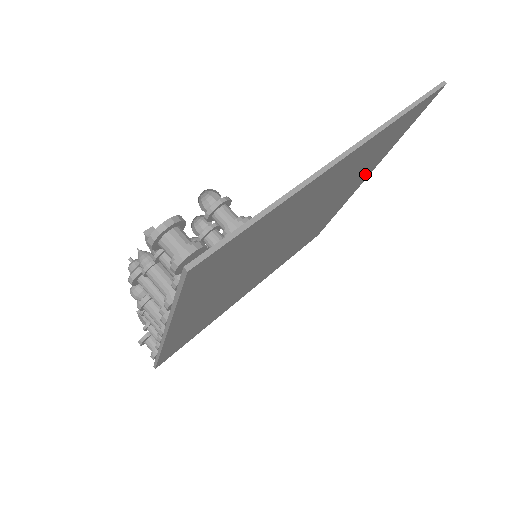
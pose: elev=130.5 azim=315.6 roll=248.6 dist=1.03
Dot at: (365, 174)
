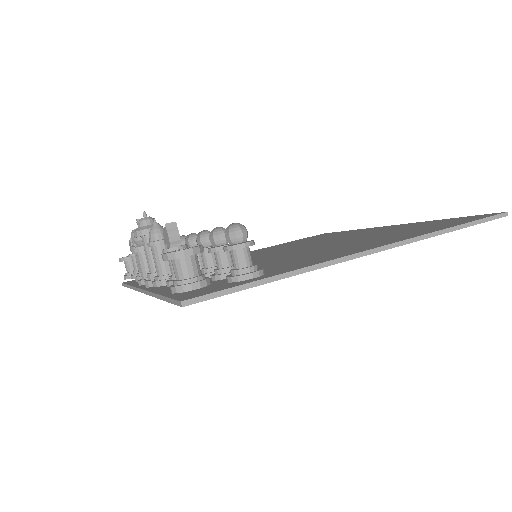
Dot at: occluded
